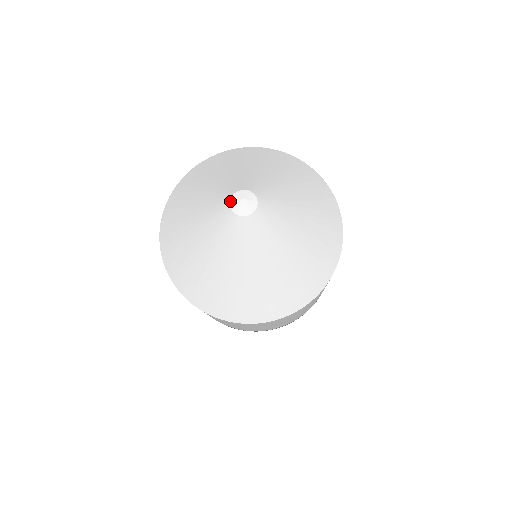
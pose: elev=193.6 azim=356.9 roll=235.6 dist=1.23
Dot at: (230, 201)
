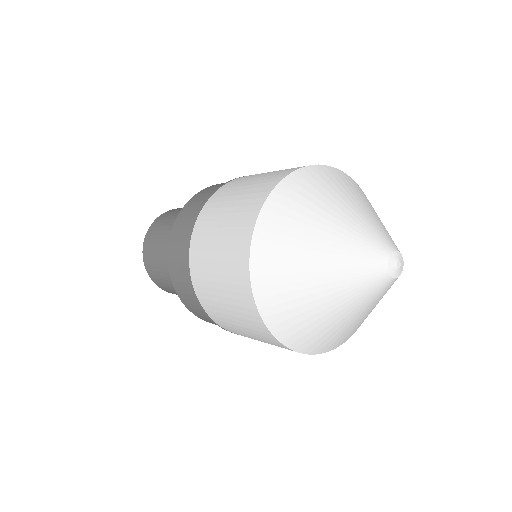
Dot at: (388, 270)
